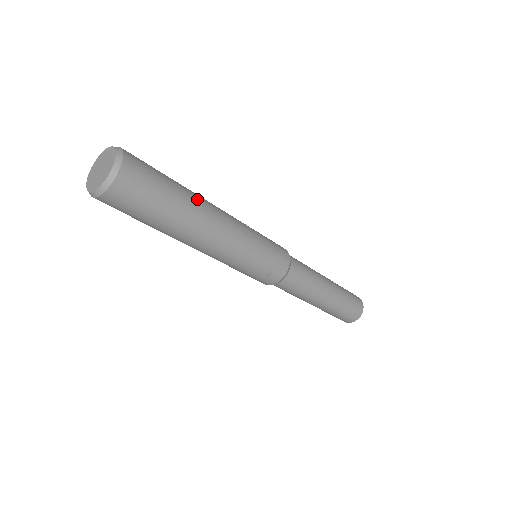
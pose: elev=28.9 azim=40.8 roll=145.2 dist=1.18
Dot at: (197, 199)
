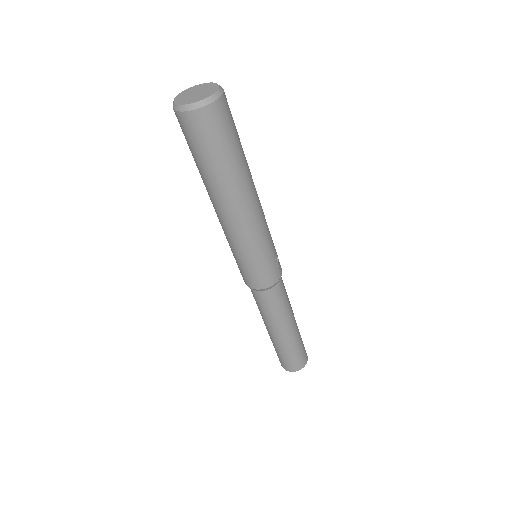
Dot at: occluded
